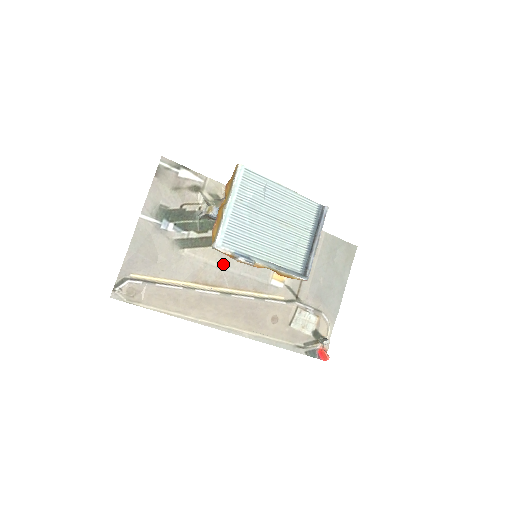
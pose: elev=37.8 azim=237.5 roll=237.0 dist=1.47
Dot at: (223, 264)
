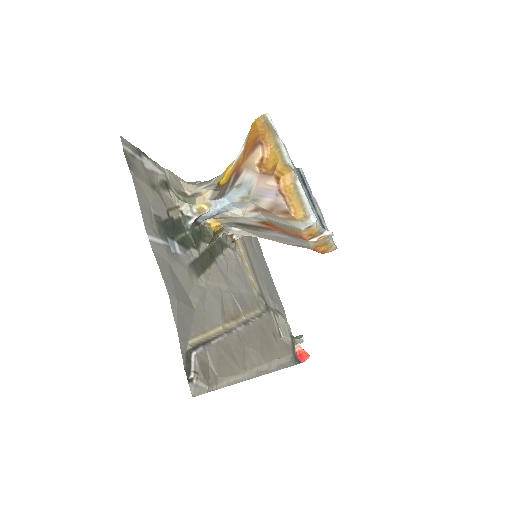
Dot at: (228, 285)
